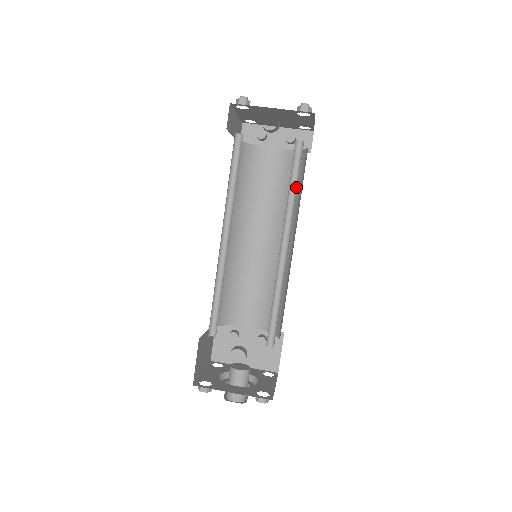
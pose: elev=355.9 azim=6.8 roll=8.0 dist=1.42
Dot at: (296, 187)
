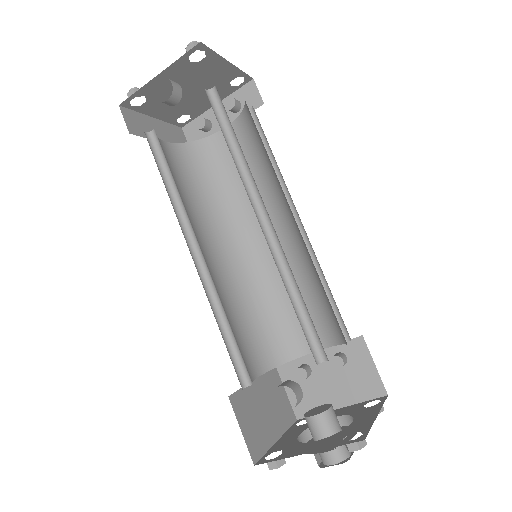
Dot at: (237, 141)
